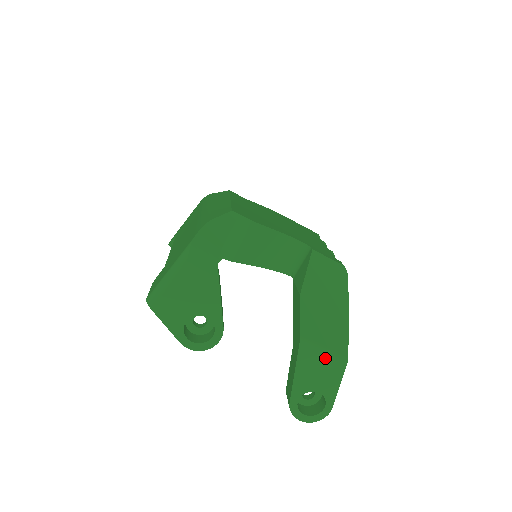
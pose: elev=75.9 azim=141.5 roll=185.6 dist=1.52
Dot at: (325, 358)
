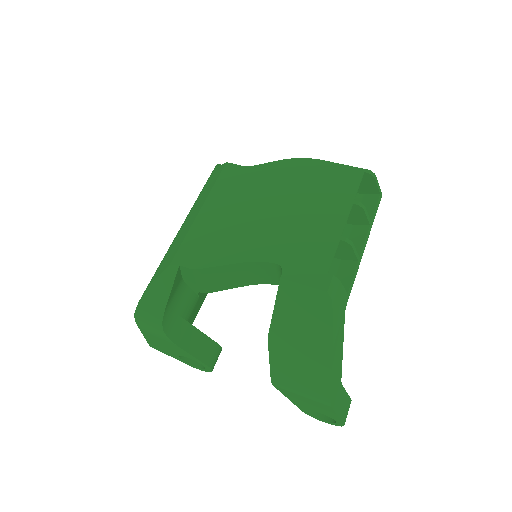
Dot at: (306, 399)
